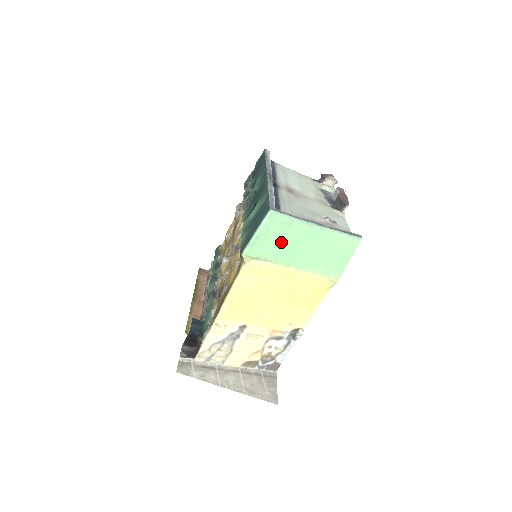
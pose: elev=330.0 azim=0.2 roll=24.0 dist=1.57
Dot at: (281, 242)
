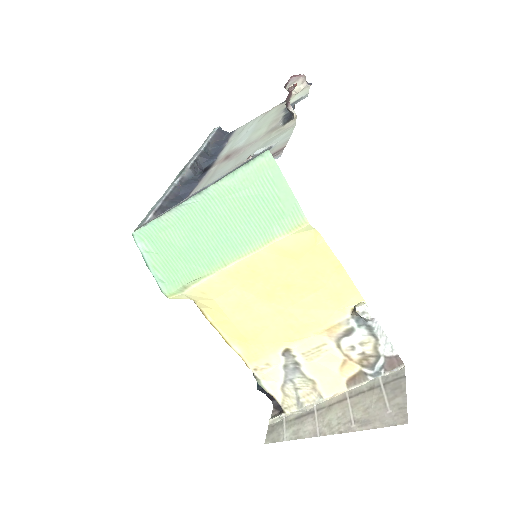
Dot at: (185, 250)
